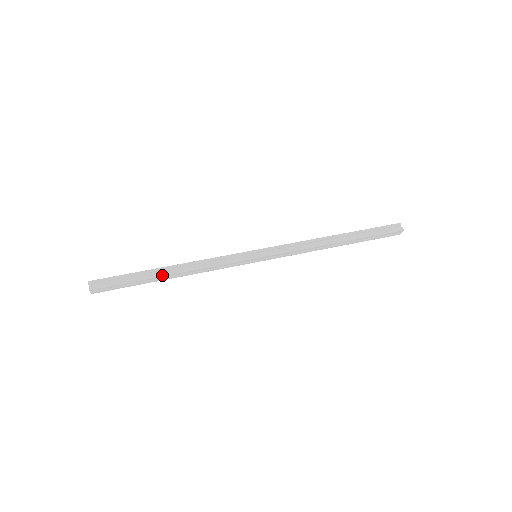
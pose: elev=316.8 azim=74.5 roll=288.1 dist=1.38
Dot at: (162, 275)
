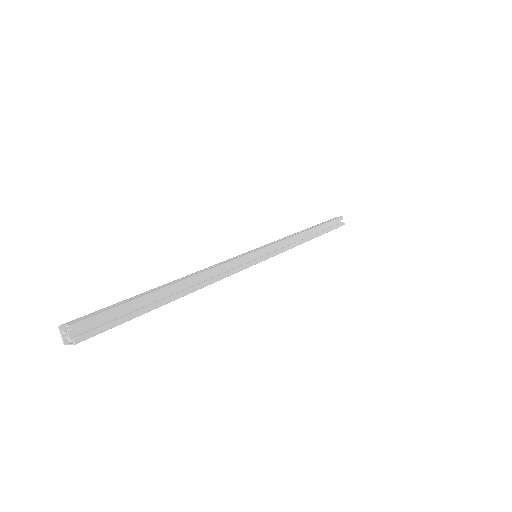
Dot at: (171, 284)
